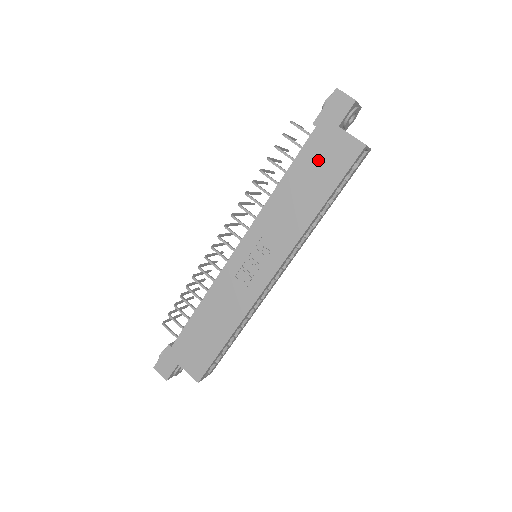
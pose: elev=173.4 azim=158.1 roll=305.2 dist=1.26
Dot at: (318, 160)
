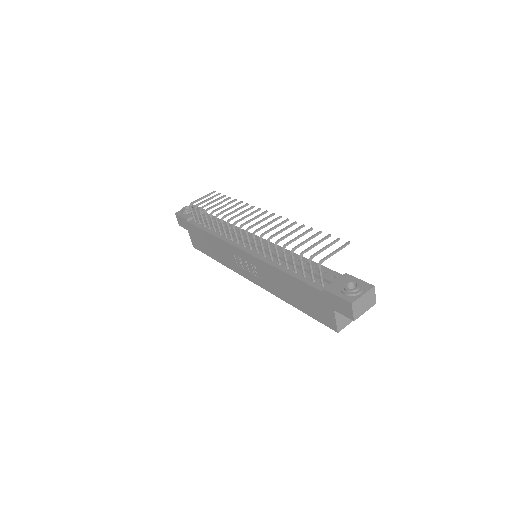
Dot at: (310, 299)
